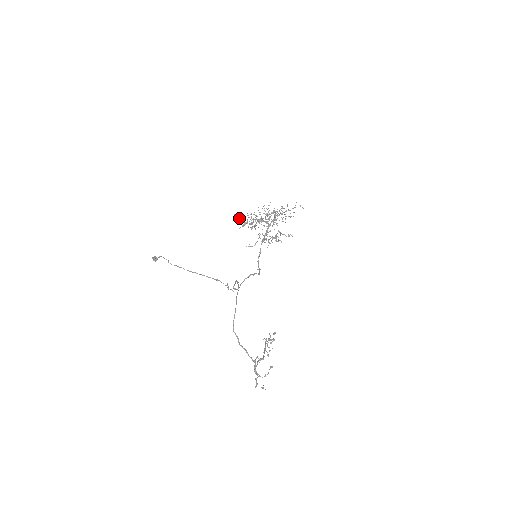
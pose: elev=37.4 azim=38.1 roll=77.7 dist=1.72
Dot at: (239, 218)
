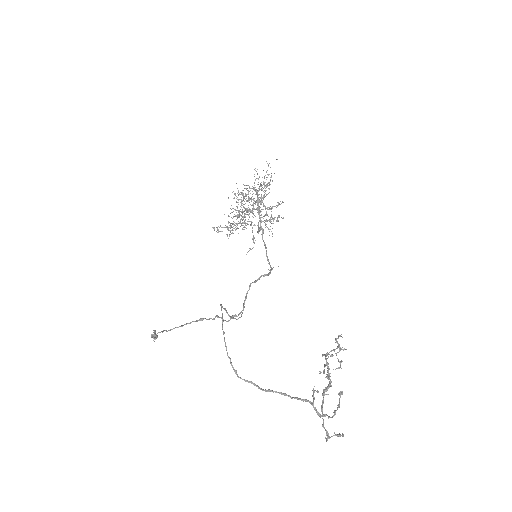
Dot at: occluded
